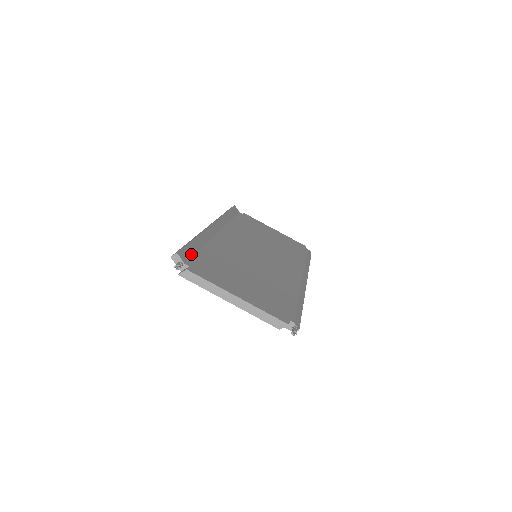
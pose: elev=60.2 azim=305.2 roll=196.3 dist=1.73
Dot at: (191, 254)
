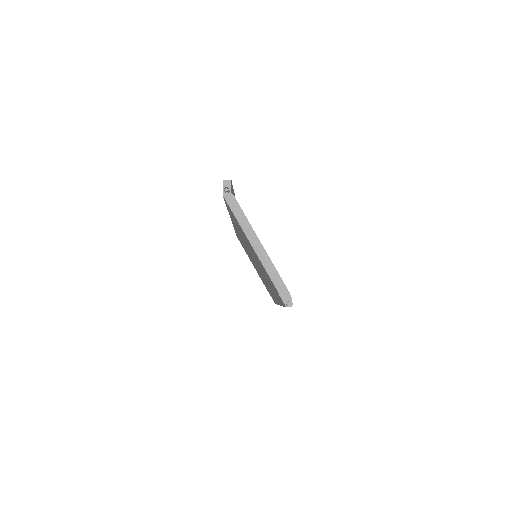
Dot at: occluded
